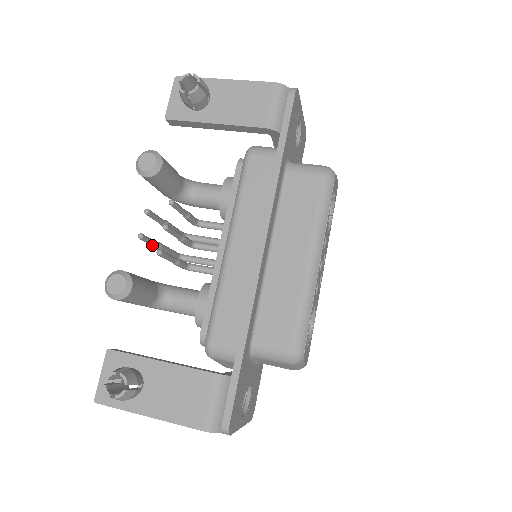
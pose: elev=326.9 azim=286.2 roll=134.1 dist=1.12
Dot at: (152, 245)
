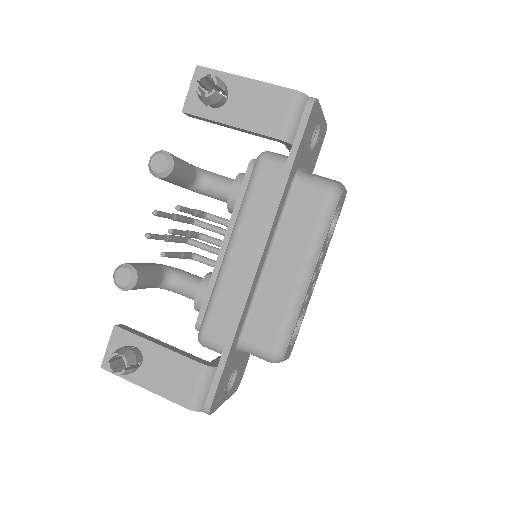
Dot at: (159, 239)
